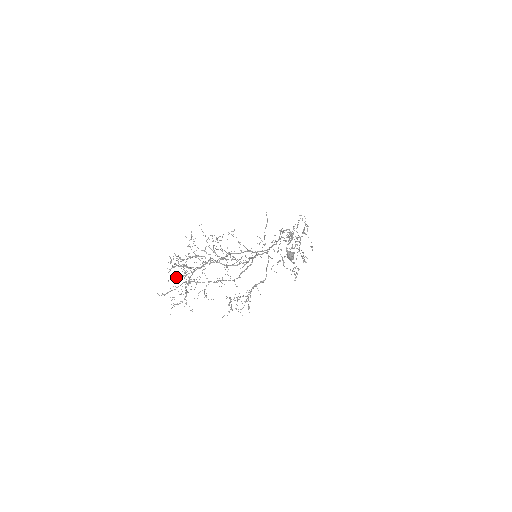
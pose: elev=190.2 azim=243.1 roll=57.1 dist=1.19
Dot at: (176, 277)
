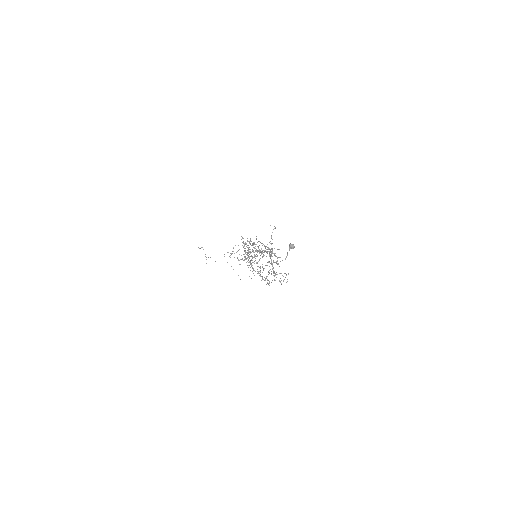
Dot at: occluded
